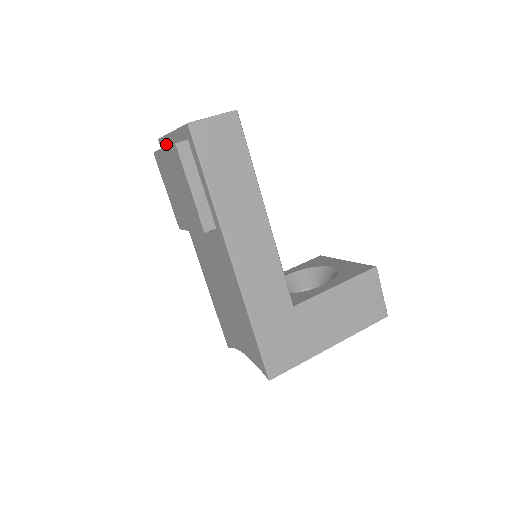
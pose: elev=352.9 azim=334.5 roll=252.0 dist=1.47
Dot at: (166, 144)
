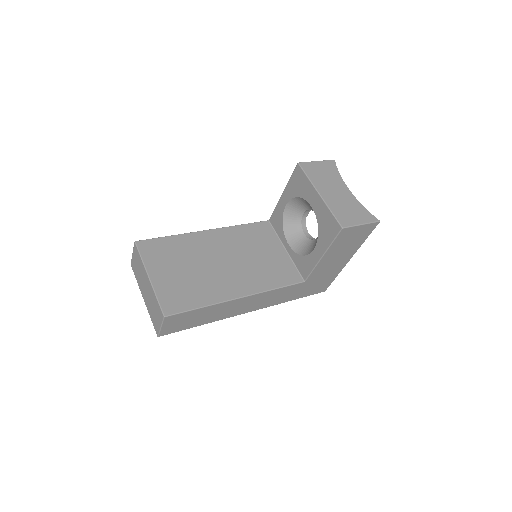
Dot at: occluded
